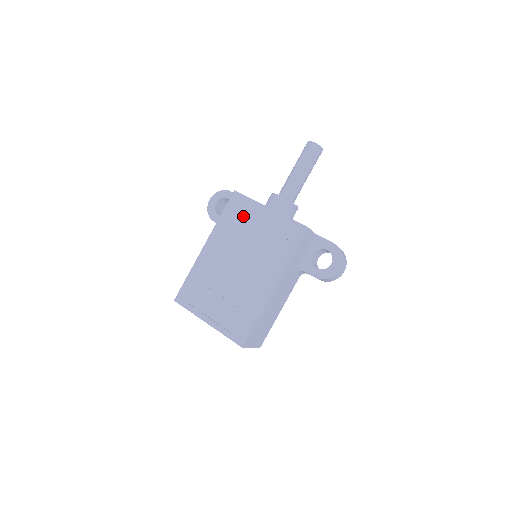
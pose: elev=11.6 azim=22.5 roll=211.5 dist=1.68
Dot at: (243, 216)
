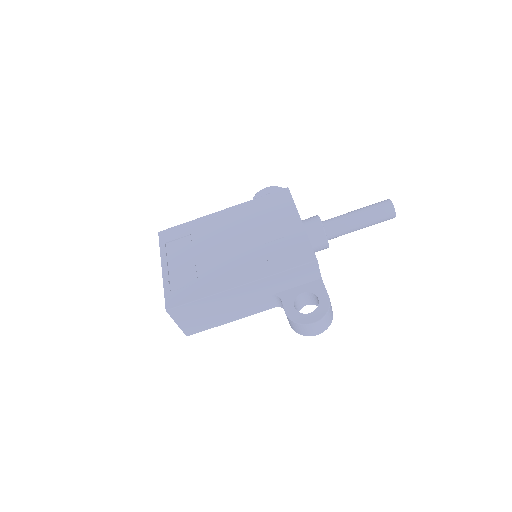
Dot at: (275, 211)
